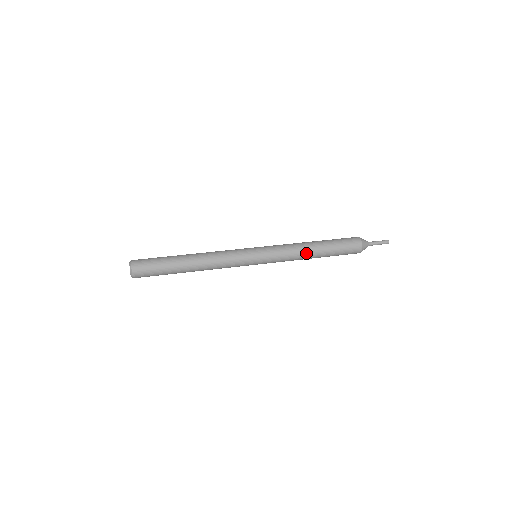
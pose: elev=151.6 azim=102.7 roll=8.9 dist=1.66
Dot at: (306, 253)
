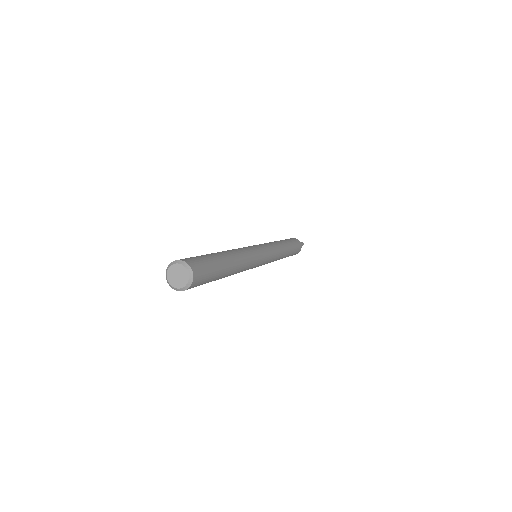
Dot at: (284, 249)
